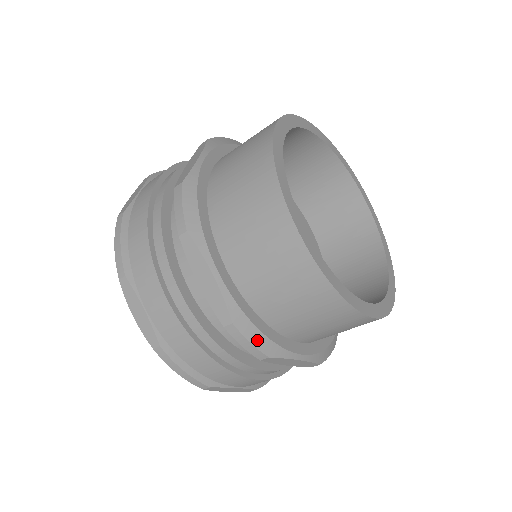
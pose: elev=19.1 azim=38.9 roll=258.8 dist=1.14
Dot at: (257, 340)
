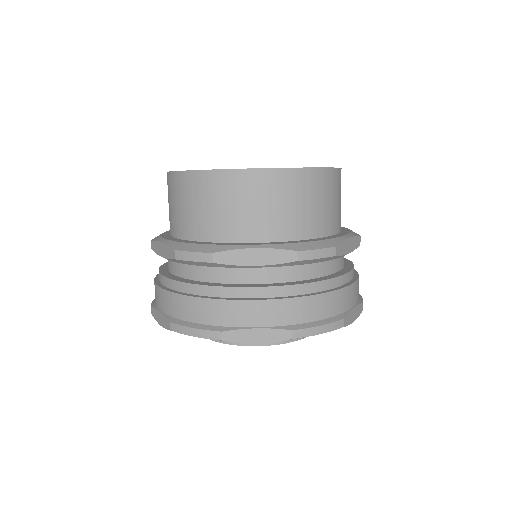
Dot at: (197, 249)
